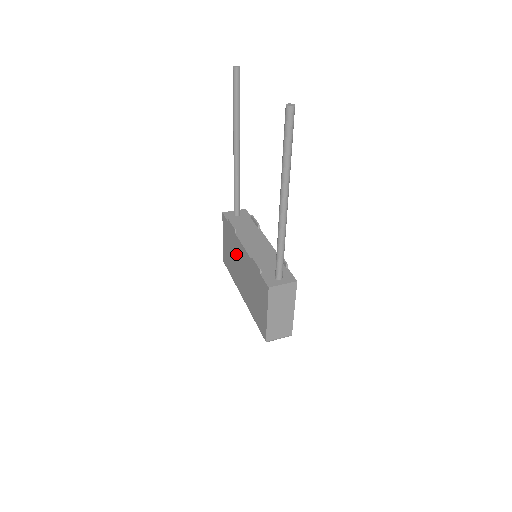
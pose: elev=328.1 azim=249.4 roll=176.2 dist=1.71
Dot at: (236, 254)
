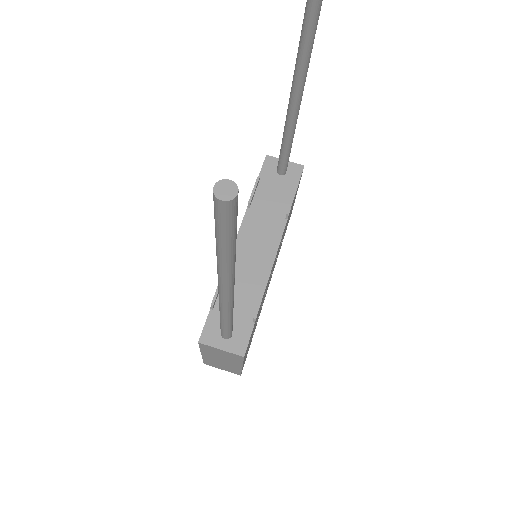
Dot at: occluded
